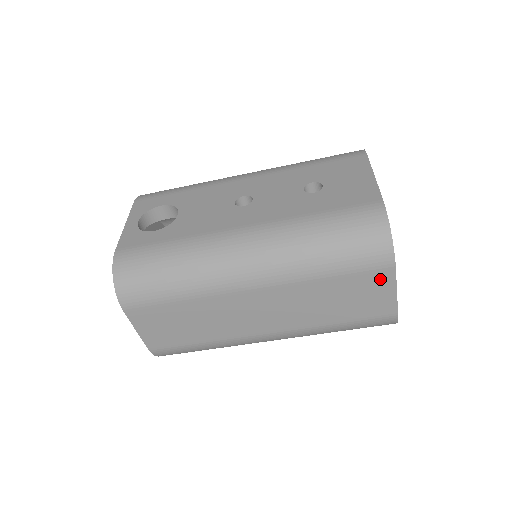
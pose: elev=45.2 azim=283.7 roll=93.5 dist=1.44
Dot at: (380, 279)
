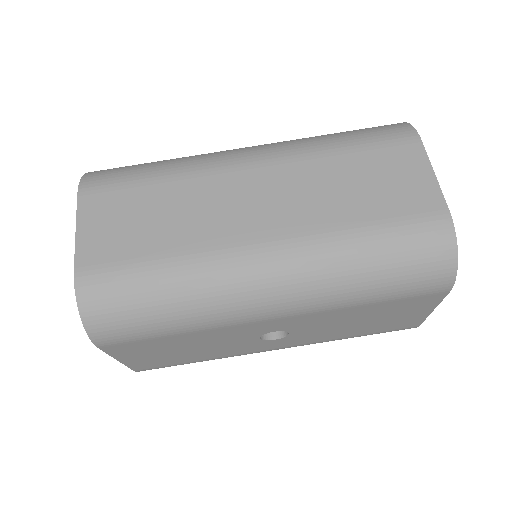
Dot at: (407, 155)
